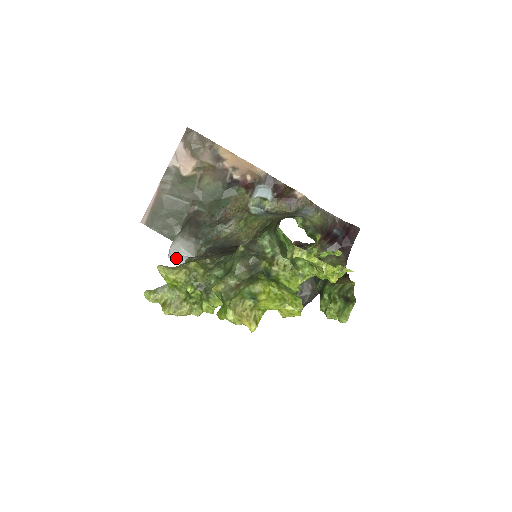
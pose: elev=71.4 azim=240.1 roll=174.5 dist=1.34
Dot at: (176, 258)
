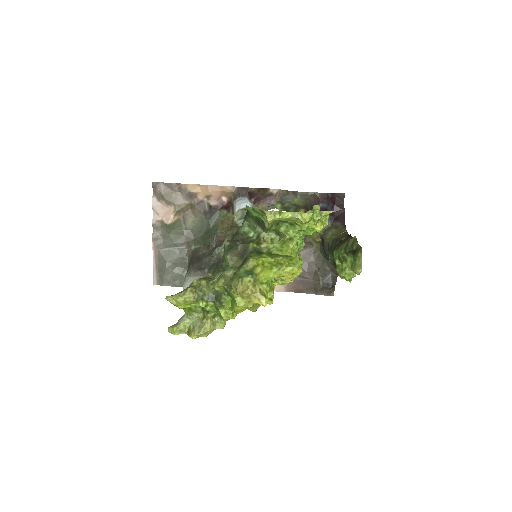
Dot at: occluded
